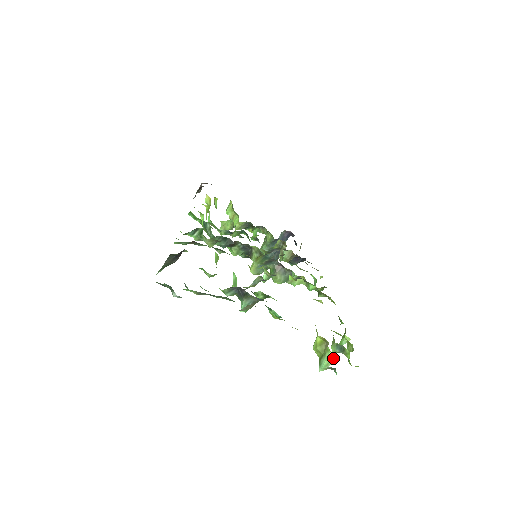
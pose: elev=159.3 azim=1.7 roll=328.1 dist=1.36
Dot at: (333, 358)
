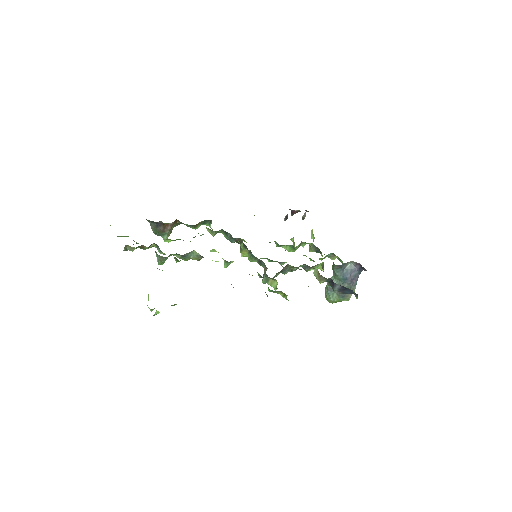
Dot at: occluded
